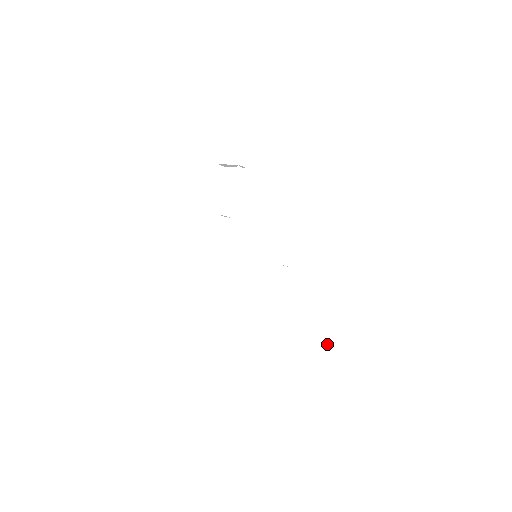
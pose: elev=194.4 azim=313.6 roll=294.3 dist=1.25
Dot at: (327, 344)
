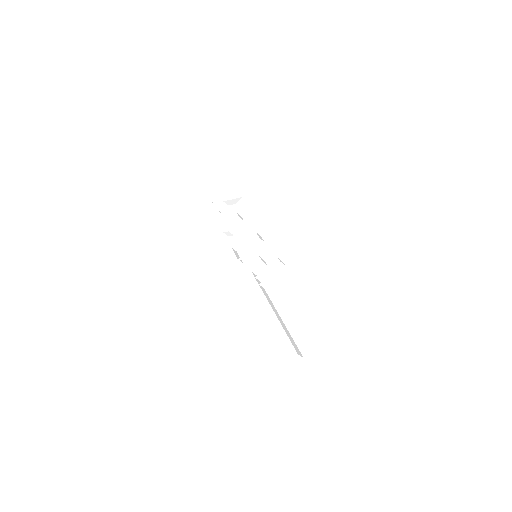
Dot at: (320, 302)
